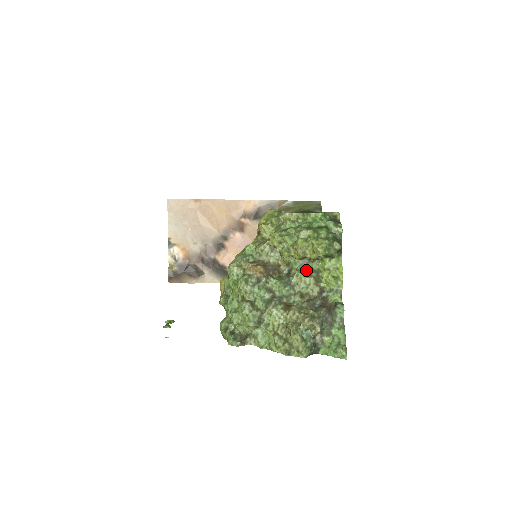
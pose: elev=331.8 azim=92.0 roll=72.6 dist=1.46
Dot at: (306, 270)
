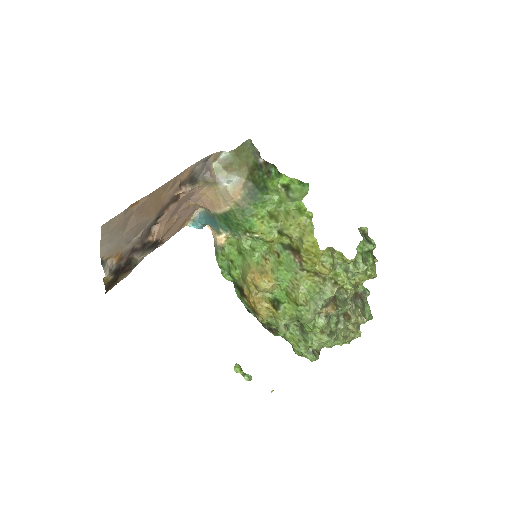
Dot at: occluded
